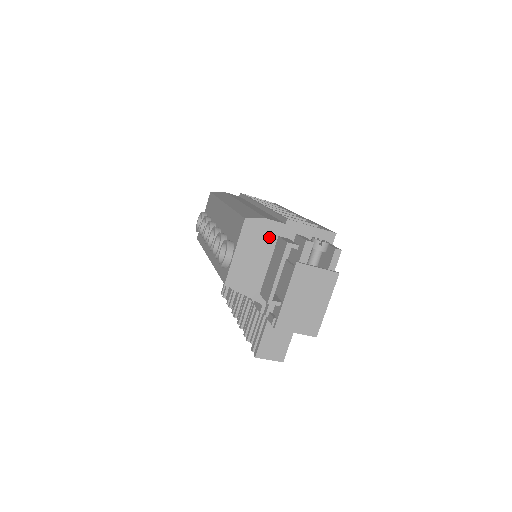
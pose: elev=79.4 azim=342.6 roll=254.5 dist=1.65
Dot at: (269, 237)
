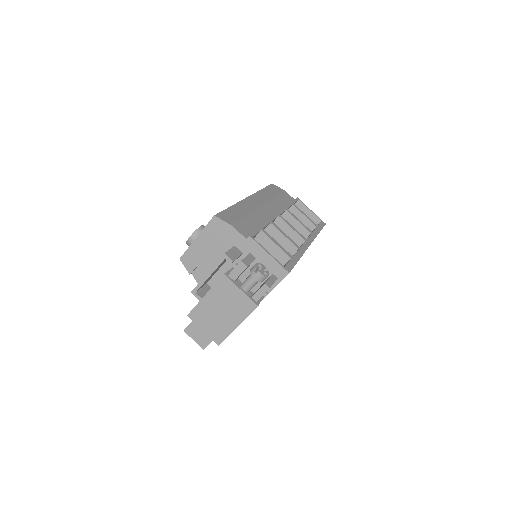
Dot at: (228, 242)
